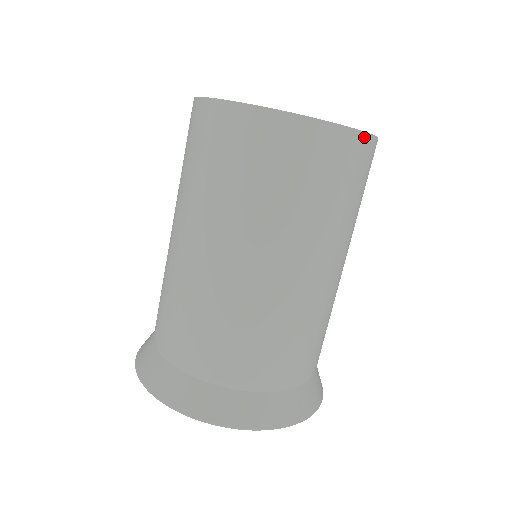
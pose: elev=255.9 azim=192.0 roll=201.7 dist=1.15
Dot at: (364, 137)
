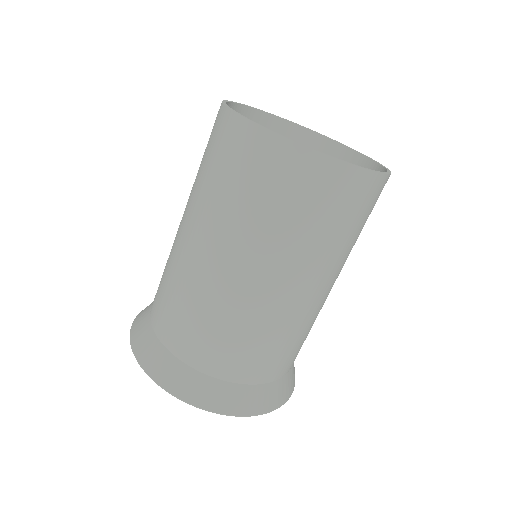
Dot at: (366, 174)
